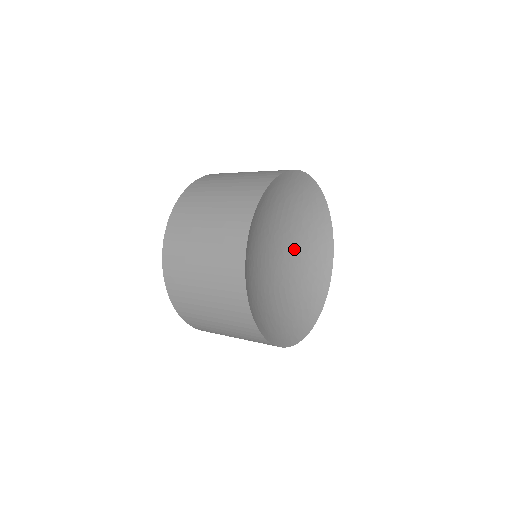
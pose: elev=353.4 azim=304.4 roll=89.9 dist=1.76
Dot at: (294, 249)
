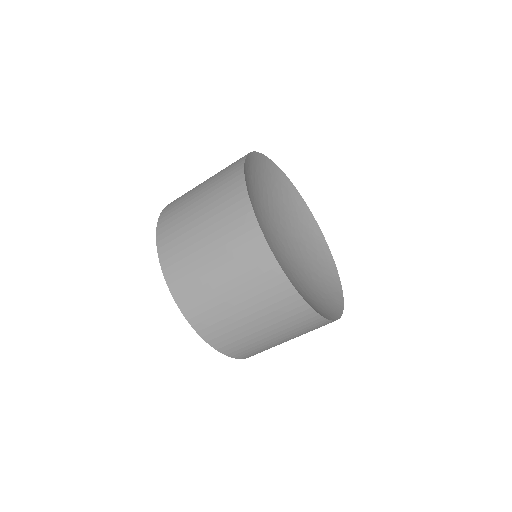
Dot at: (291, 244)
